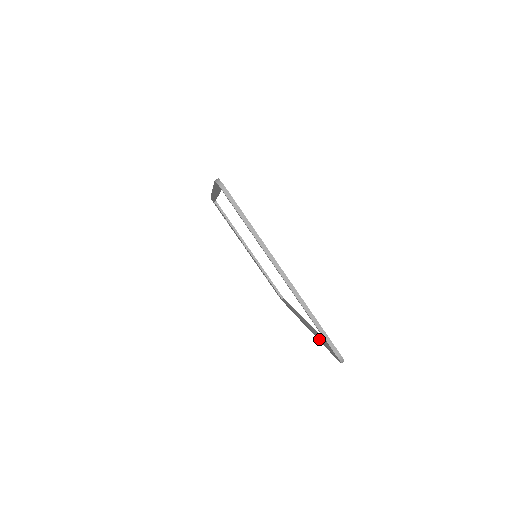
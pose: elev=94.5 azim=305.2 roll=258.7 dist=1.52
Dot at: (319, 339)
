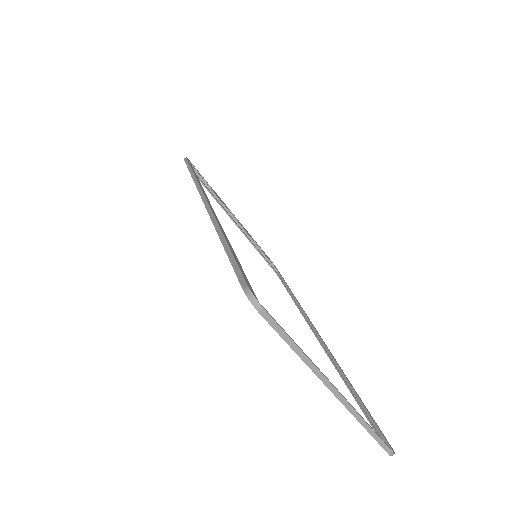
Dot at: (350, 391)
